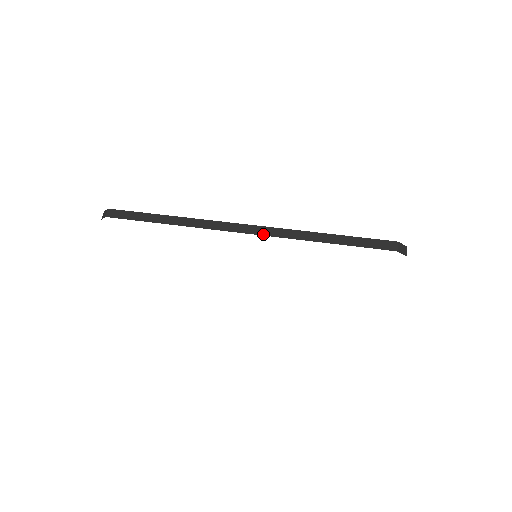
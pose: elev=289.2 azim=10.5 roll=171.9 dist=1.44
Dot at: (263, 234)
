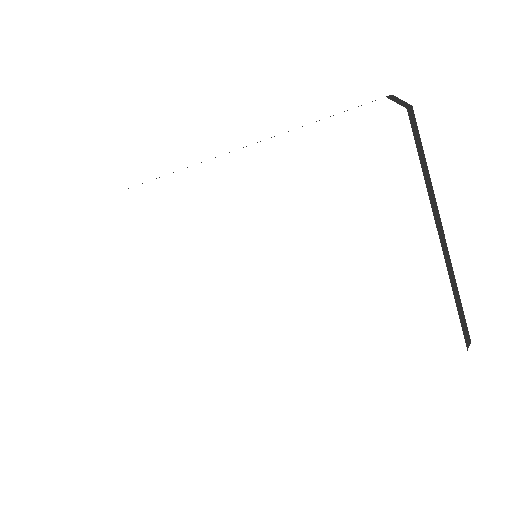
Dot at: occluded
